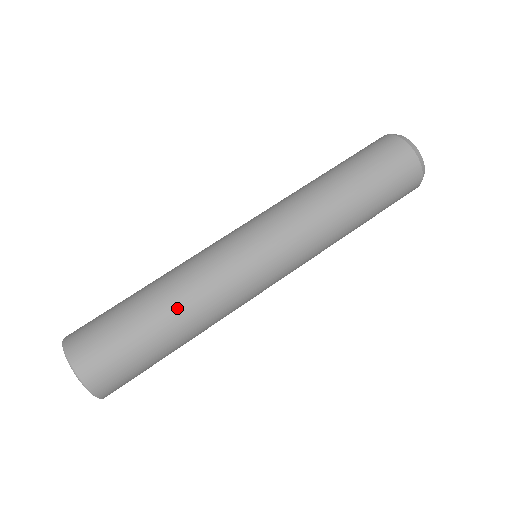
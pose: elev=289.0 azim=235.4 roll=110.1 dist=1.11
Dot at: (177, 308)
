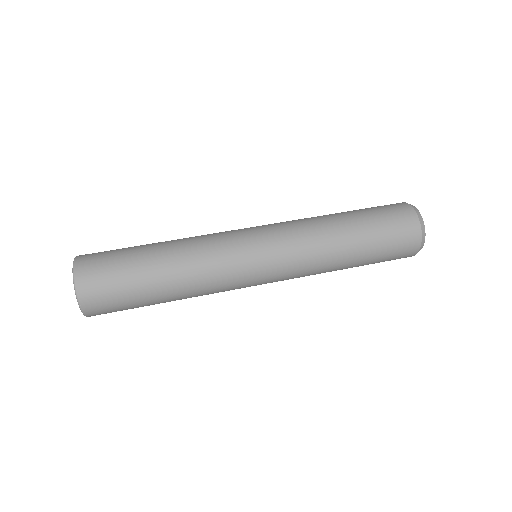
Dot at: (172, 253)
